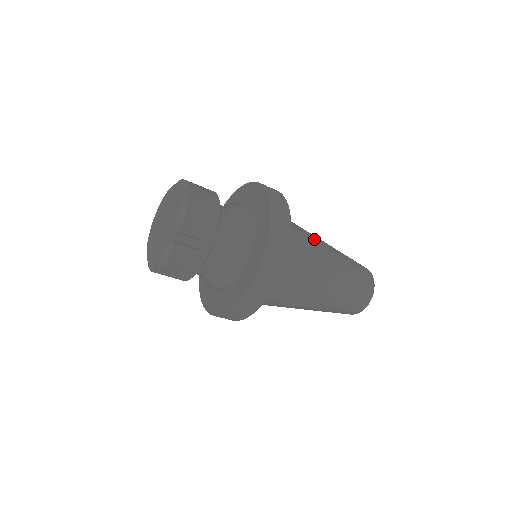
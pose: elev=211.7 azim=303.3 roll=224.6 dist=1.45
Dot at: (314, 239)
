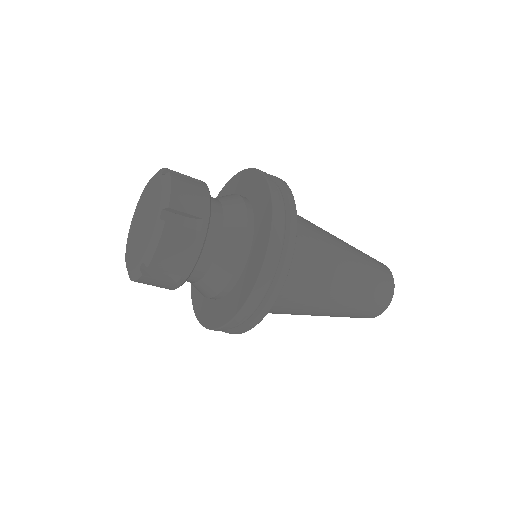
Dot at: occluded
